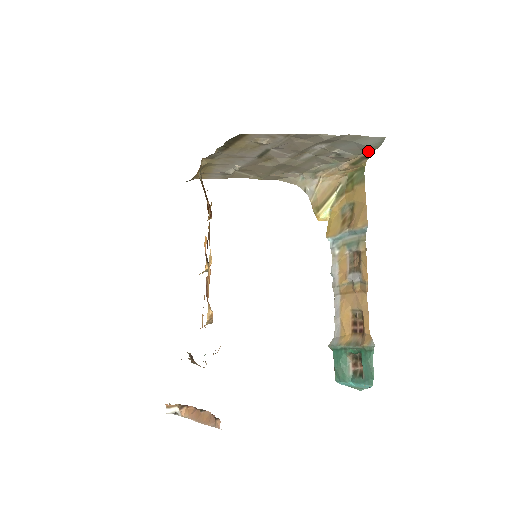
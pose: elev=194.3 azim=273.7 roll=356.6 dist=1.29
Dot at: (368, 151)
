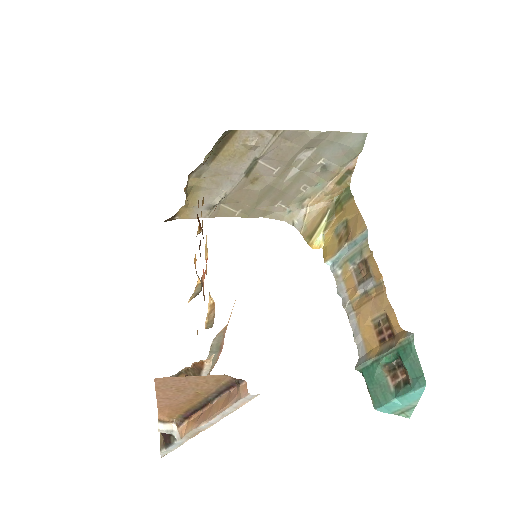
Dot at: (352, 158)
